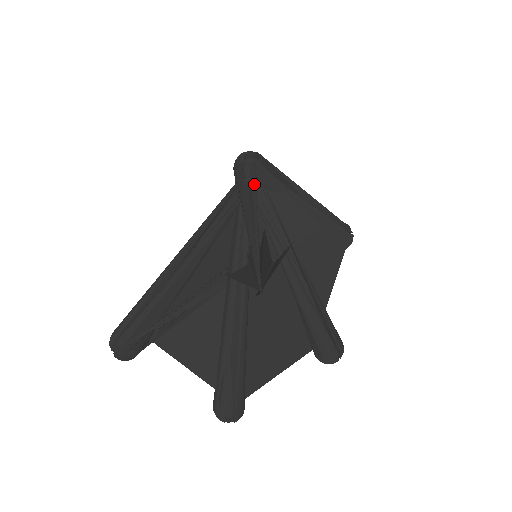
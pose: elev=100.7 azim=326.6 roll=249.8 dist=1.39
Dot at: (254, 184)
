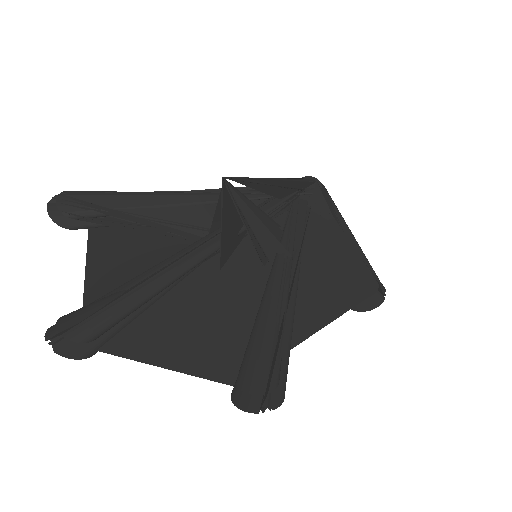
Dot at: (300, 179)
